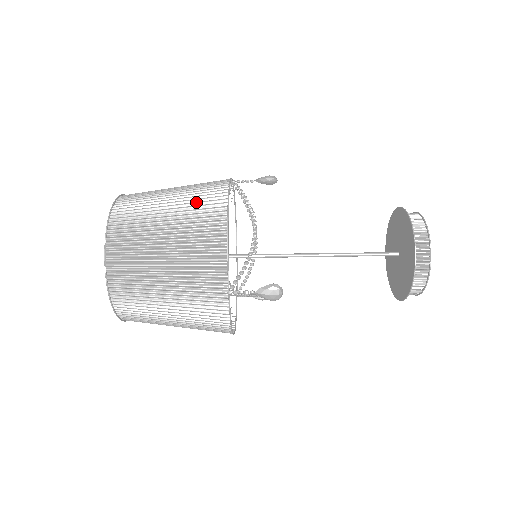
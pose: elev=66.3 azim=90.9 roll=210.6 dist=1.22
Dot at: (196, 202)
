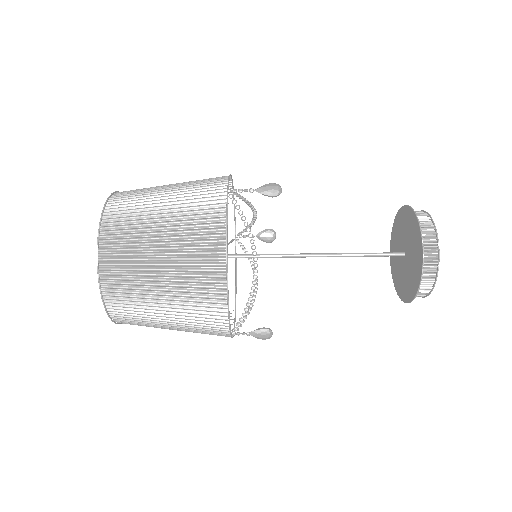
Dot at: occluded
